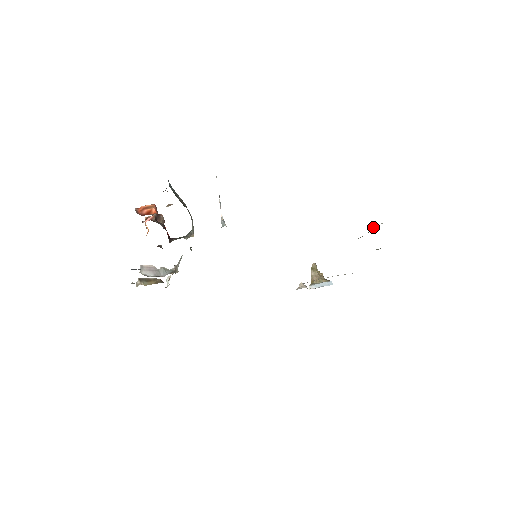
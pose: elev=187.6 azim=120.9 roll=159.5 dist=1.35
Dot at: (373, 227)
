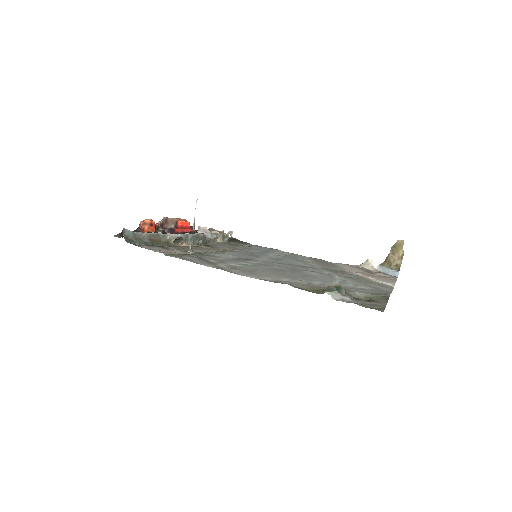
Dot at: (325, 290)
